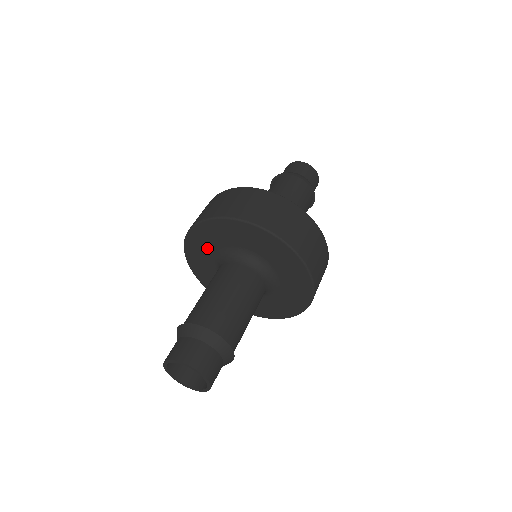
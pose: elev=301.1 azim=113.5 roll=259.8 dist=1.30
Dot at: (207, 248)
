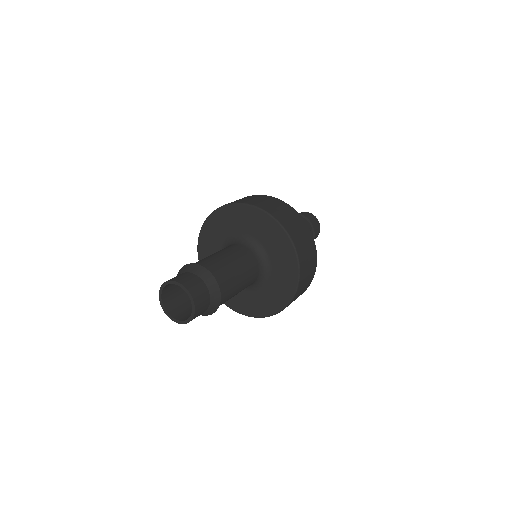
Dot at: (214, 247)
